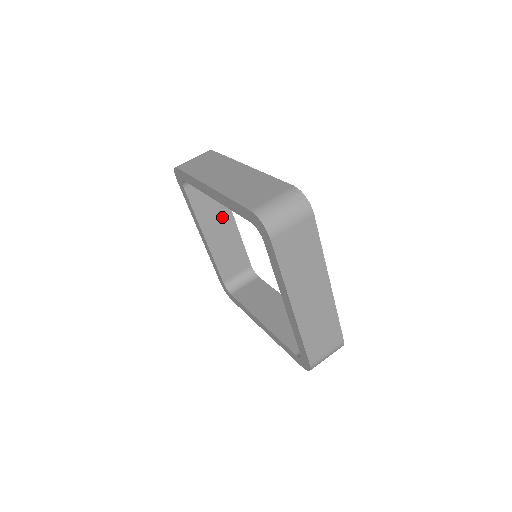
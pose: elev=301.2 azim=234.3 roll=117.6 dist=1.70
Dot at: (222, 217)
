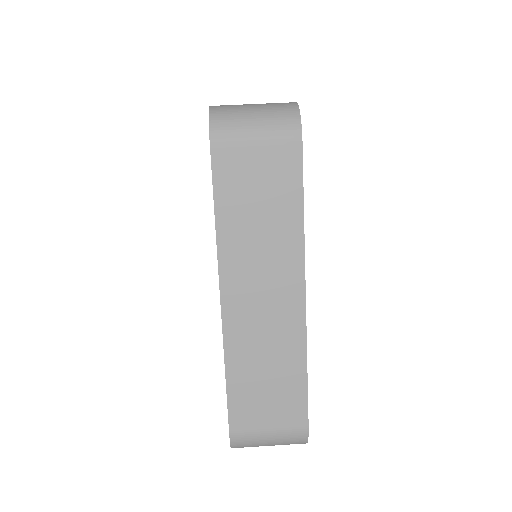
Dot at: occluded
